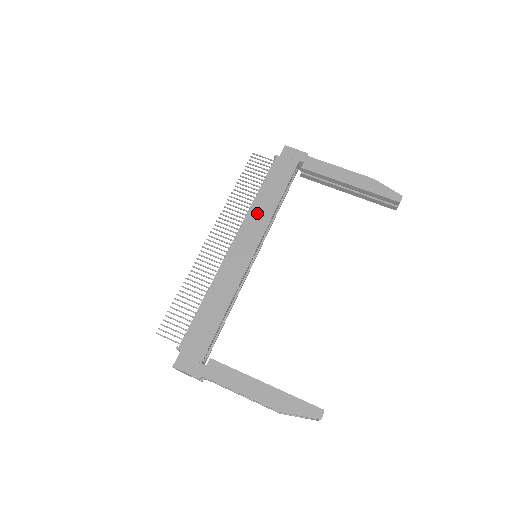
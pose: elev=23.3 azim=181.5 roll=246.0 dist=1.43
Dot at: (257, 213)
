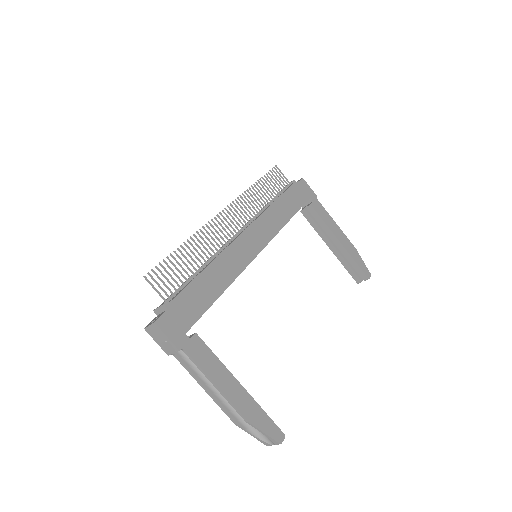
Dot at: (270, 218)
